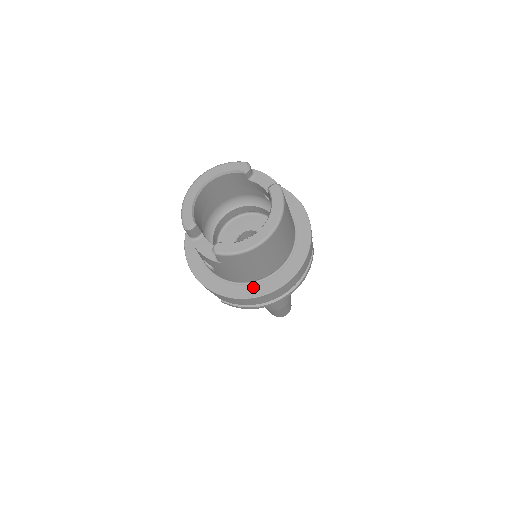
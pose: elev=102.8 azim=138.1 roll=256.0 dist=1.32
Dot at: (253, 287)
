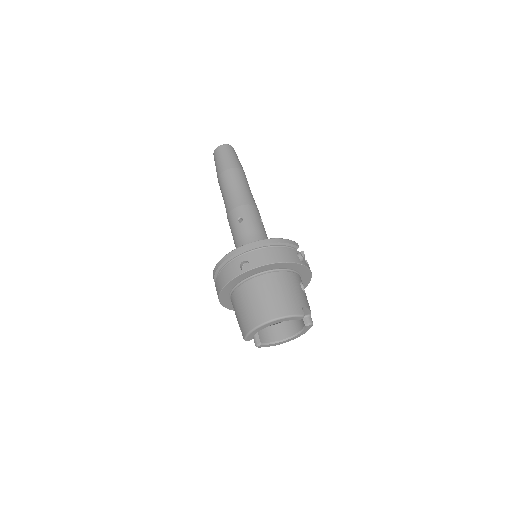
Dot at: occluded
